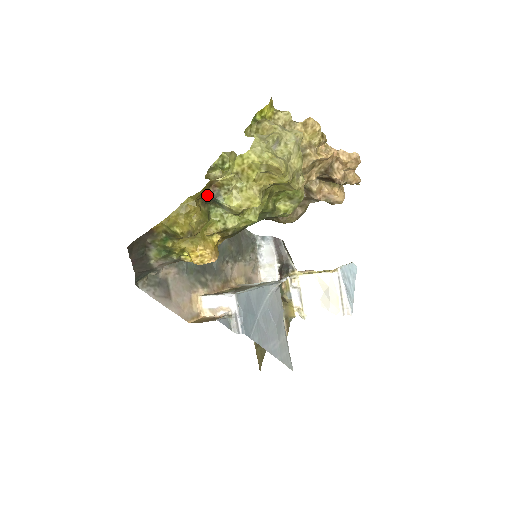
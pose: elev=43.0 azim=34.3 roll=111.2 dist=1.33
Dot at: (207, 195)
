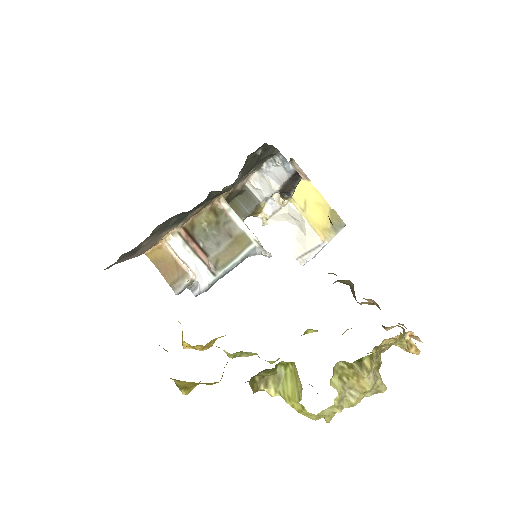
Dot at: occluded
